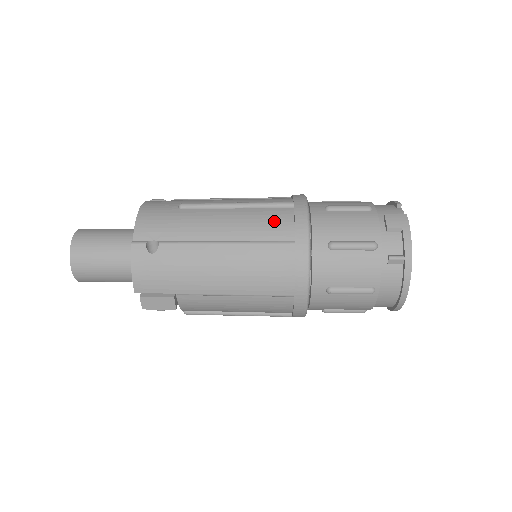
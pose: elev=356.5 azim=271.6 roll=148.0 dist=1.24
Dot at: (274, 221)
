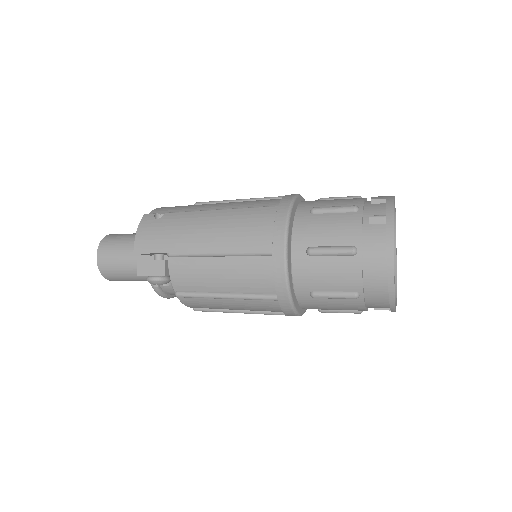
Dot at: (266, 200)
